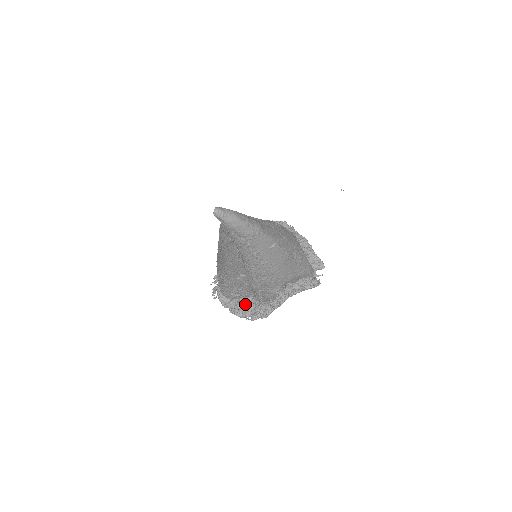
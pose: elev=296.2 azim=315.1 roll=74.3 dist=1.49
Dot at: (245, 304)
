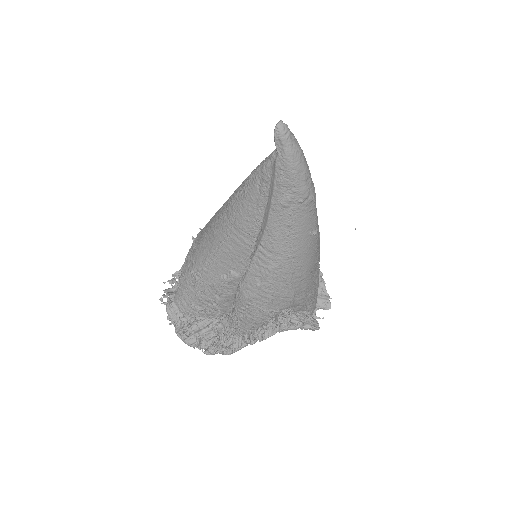
Dot at: (204, 327)
